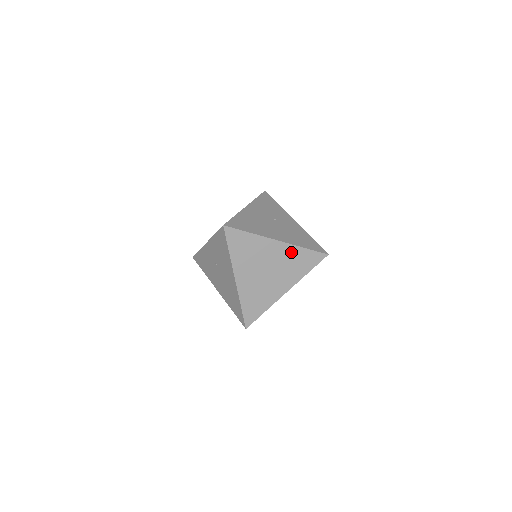
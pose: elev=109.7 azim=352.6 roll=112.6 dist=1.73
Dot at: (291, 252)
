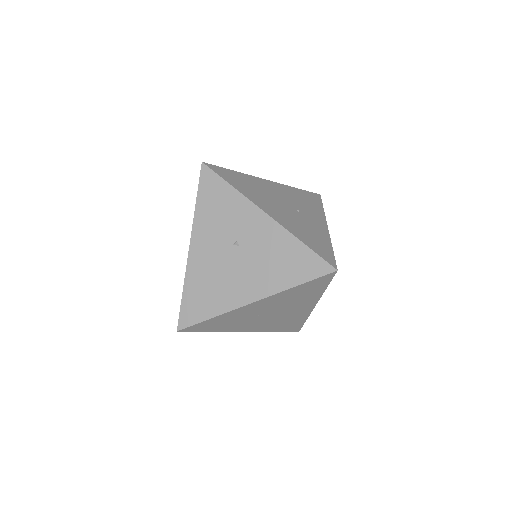
Dot at: (282, 296)
